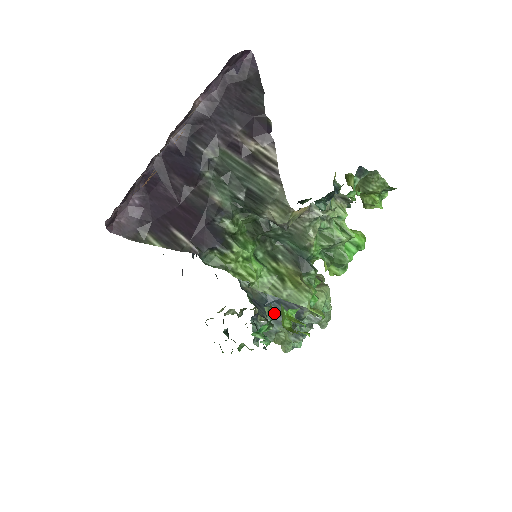
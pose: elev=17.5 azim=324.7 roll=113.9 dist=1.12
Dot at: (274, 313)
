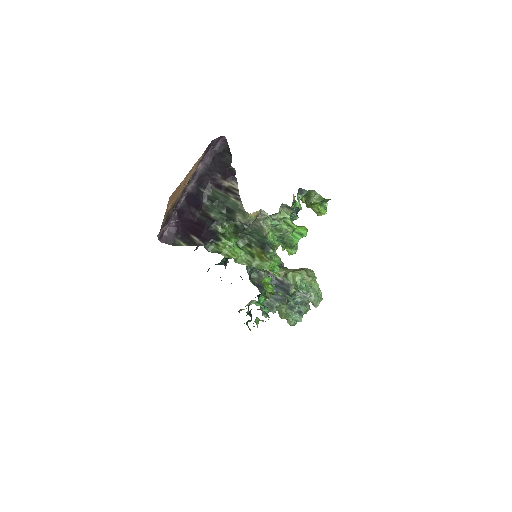
Dot at: occluded
